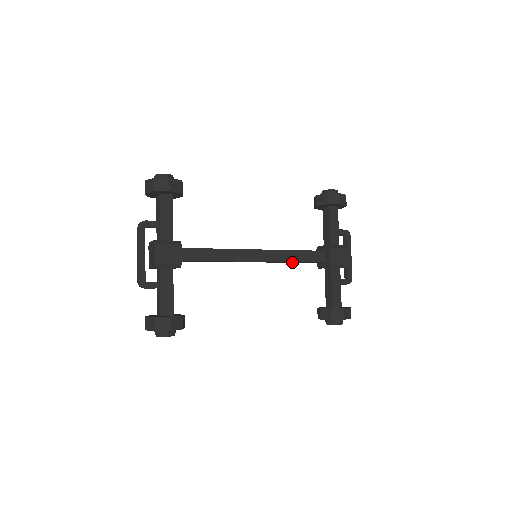
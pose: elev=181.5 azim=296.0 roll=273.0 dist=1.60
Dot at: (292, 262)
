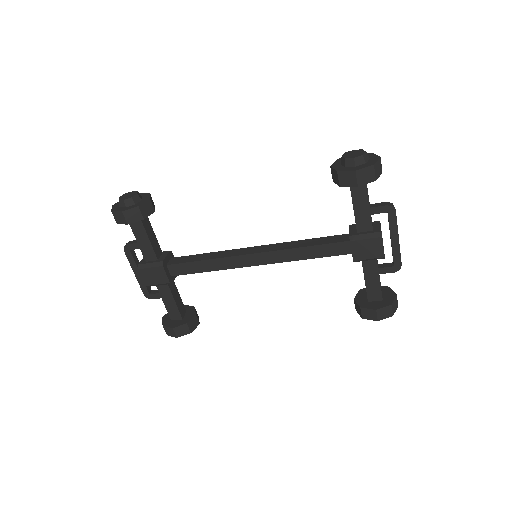
Dot at: occluded
